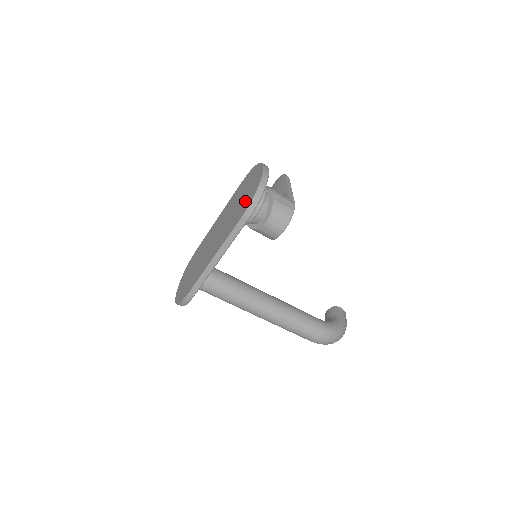
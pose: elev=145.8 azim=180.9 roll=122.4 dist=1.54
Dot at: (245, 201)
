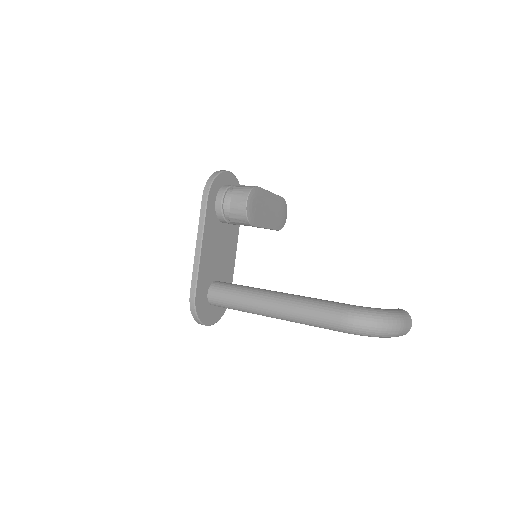
Dot at: occluded
